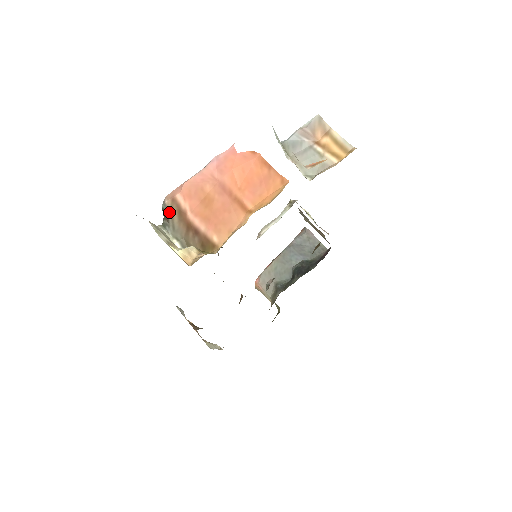
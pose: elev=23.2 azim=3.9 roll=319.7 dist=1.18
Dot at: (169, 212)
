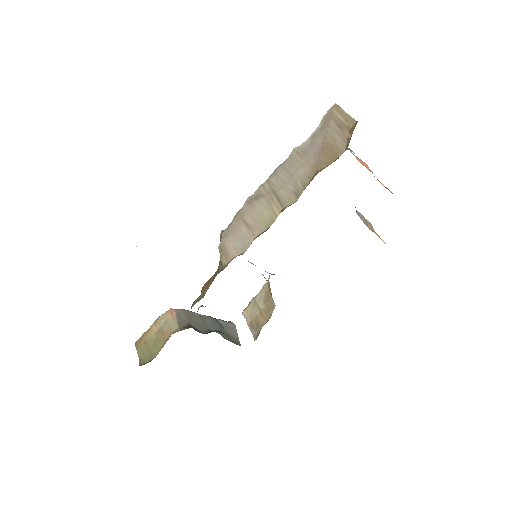
Dot at: occluded
